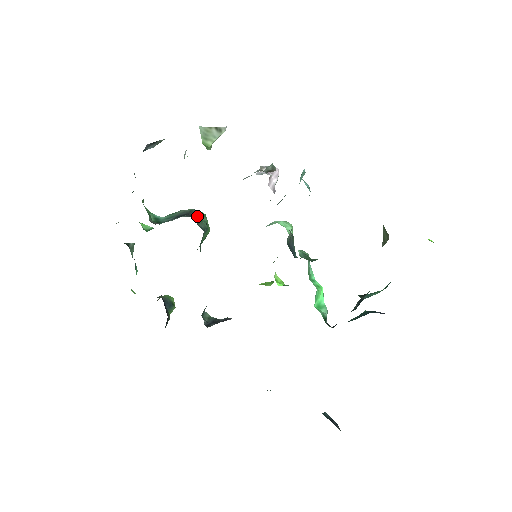
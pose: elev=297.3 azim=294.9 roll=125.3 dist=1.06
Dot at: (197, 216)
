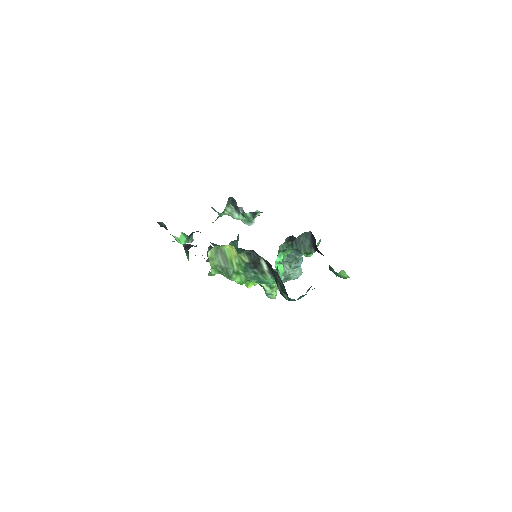
Dot at: (237, 242)
